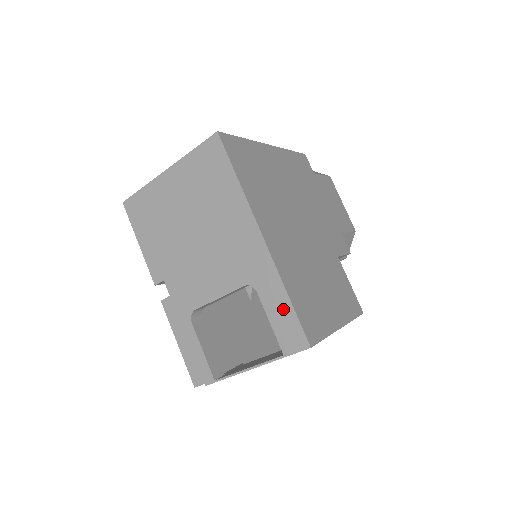
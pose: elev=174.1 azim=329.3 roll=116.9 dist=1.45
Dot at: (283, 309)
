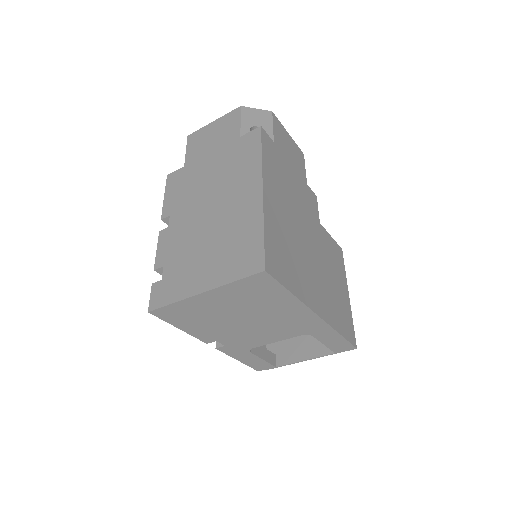
Dot at: (336, 340)
